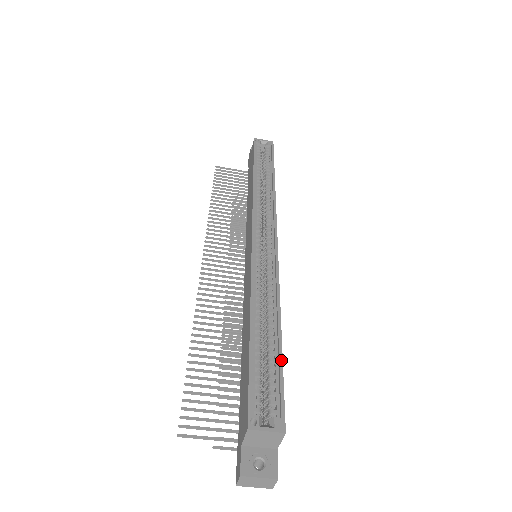
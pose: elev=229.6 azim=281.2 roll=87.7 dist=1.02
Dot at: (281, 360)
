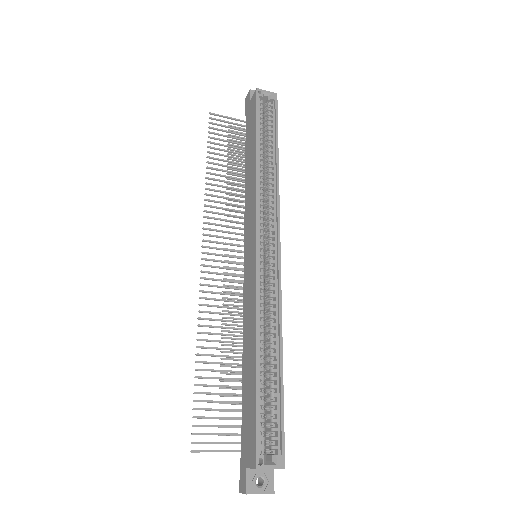
Dot at: (282, 397)
